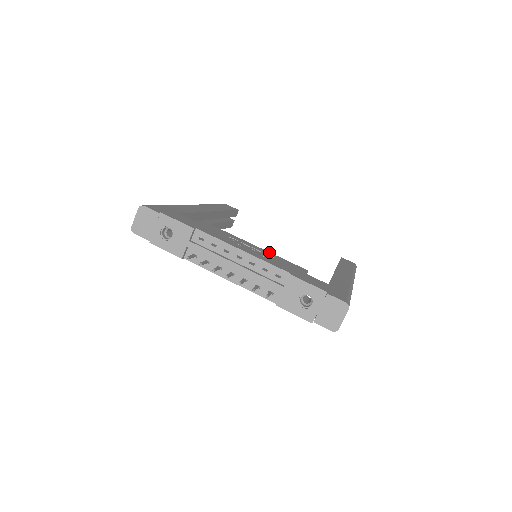
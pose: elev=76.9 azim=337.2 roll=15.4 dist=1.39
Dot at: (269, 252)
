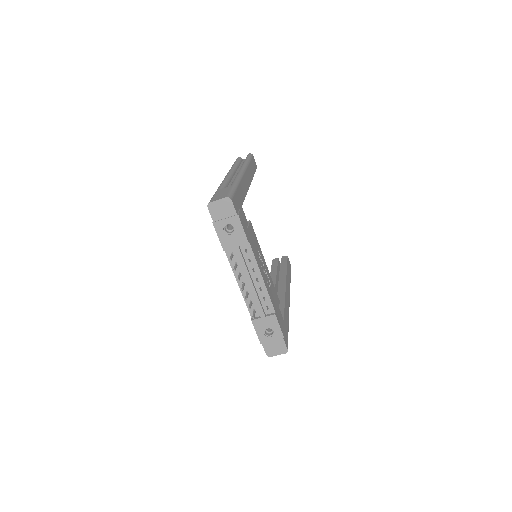
Dot at: occluded
